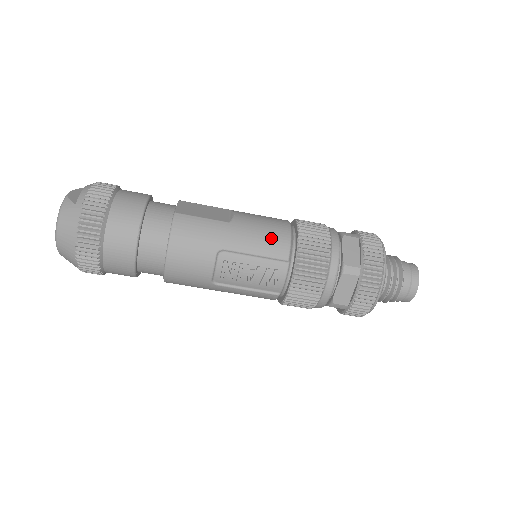
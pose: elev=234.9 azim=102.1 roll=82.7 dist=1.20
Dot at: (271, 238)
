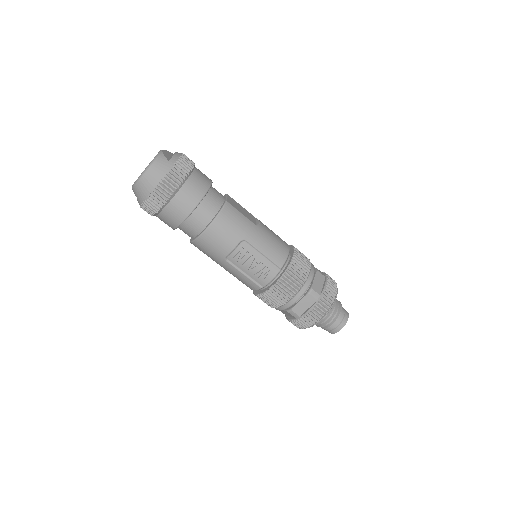
Dot at: (277, 249)
